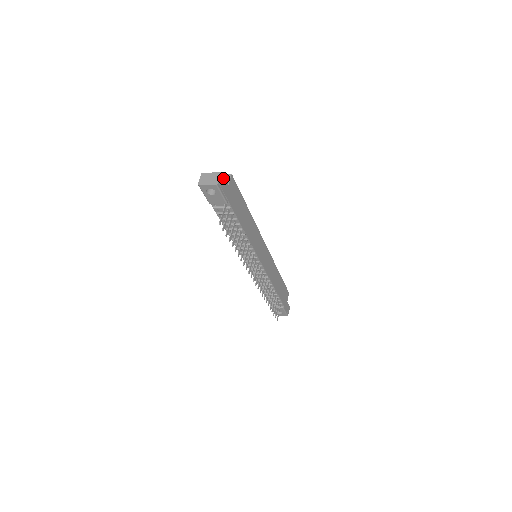
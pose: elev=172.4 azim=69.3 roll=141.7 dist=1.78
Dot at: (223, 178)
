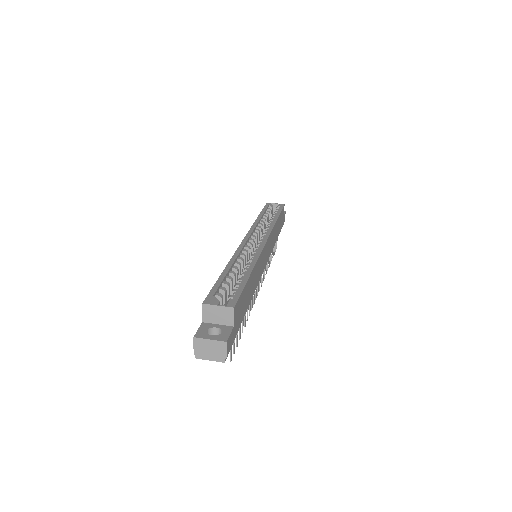
Dot at: (228, 340)
